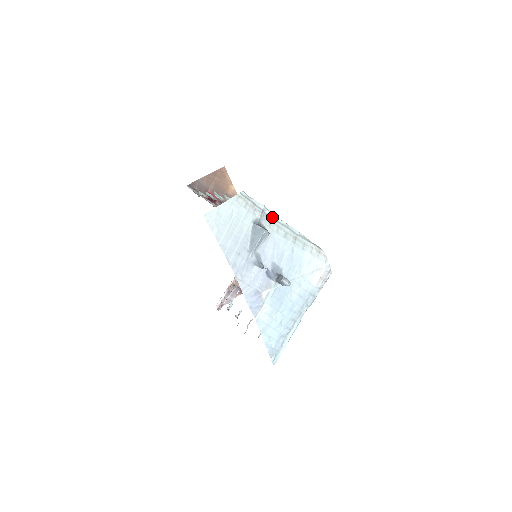
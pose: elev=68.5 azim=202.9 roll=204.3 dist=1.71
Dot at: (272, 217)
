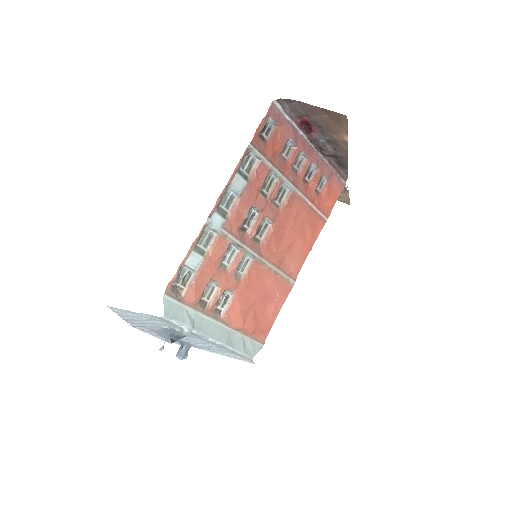
Dot at: (196, 335)
